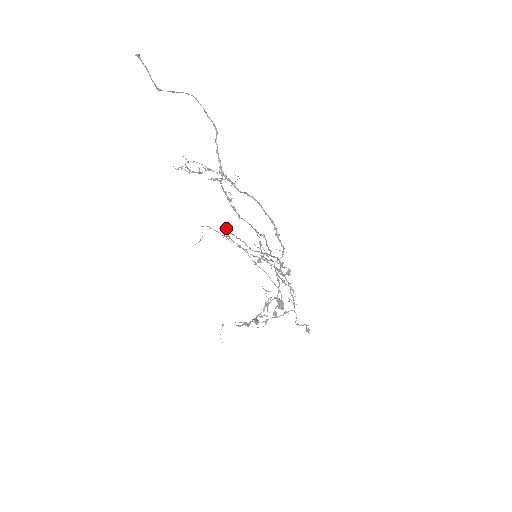
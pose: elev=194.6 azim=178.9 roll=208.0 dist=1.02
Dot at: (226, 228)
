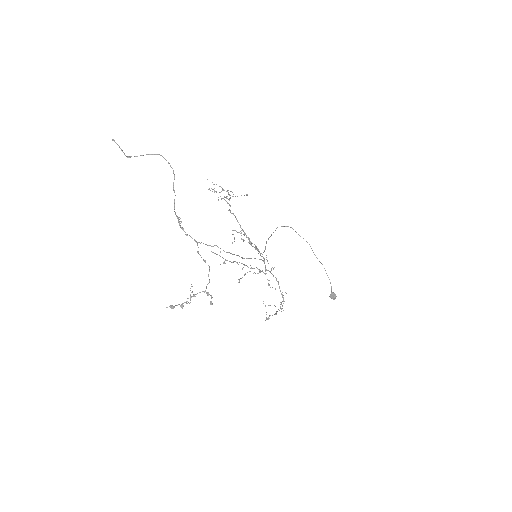
Dot at: occluded
